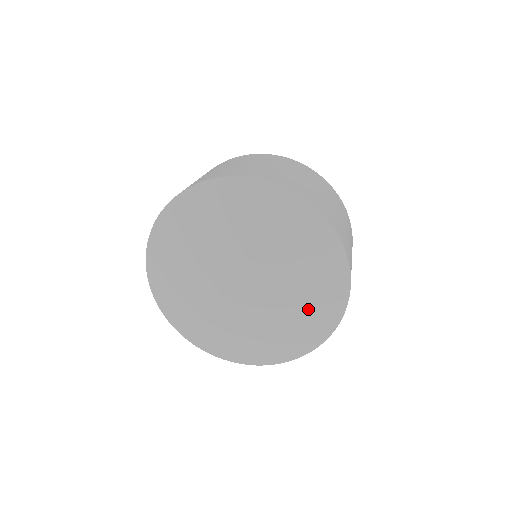
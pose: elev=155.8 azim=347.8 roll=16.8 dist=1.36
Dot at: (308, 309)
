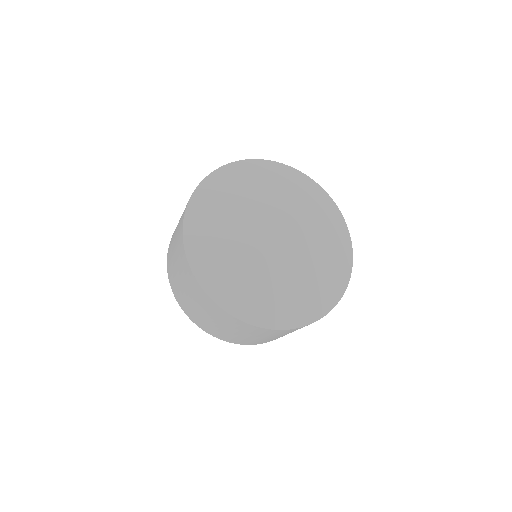
Dot at: (315, 284)
